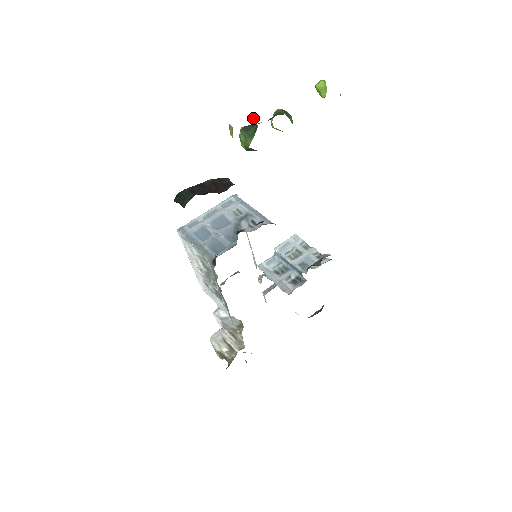
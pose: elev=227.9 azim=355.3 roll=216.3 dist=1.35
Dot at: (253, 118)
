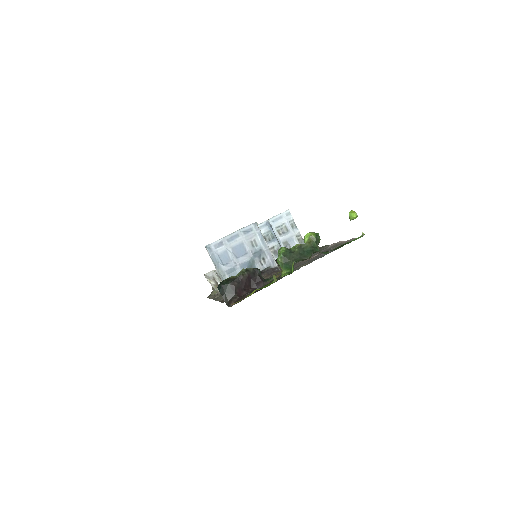
Dot at: occluded
